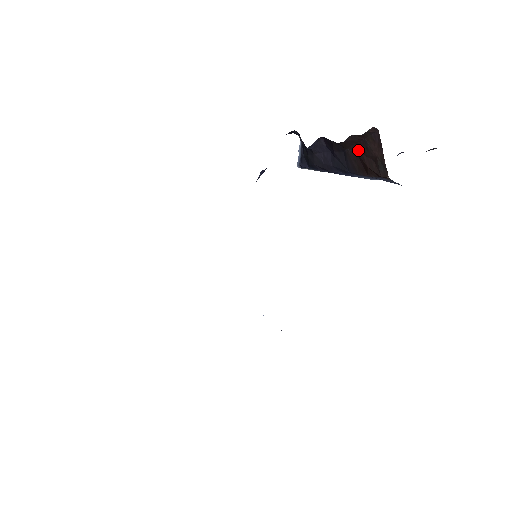
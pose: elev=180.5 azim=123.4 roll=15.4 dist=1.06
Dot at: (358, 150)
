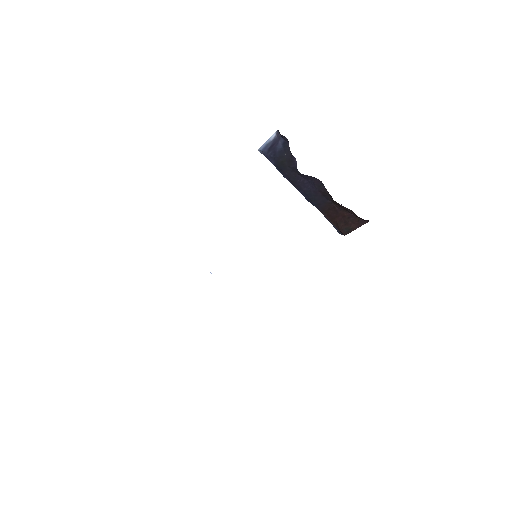
Dot at: (340, 211)
